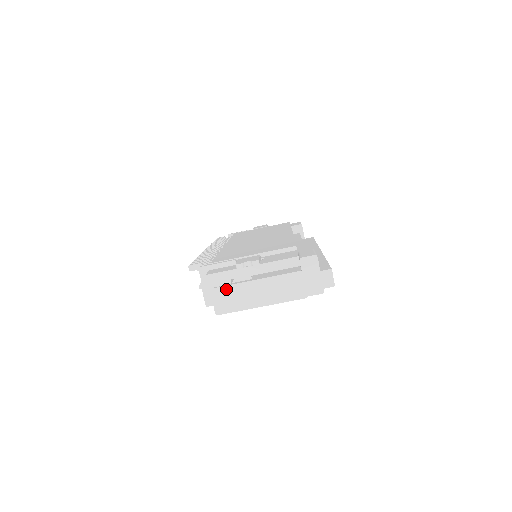
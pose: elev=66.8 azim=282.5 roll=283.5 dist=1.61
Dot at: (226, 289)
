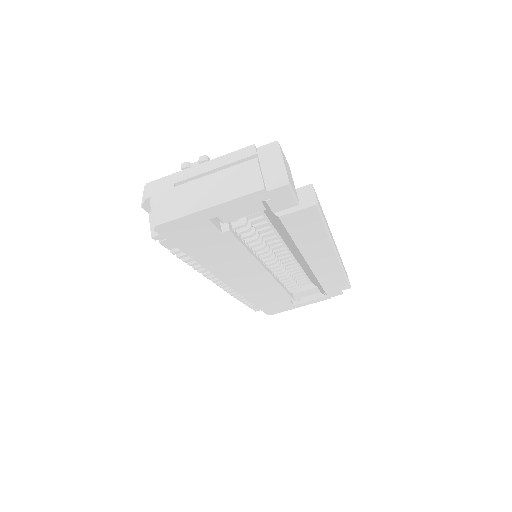
Dot at: (167, 193)
